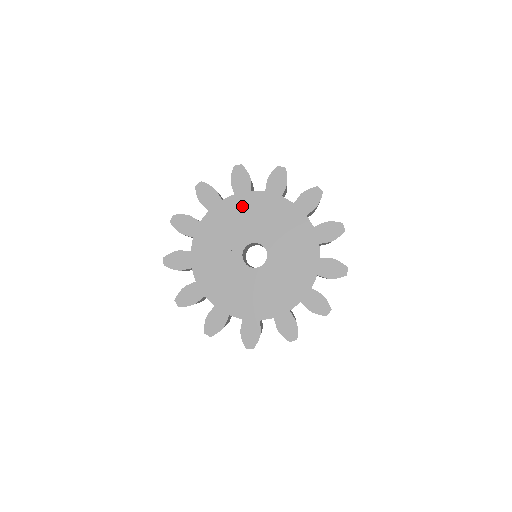
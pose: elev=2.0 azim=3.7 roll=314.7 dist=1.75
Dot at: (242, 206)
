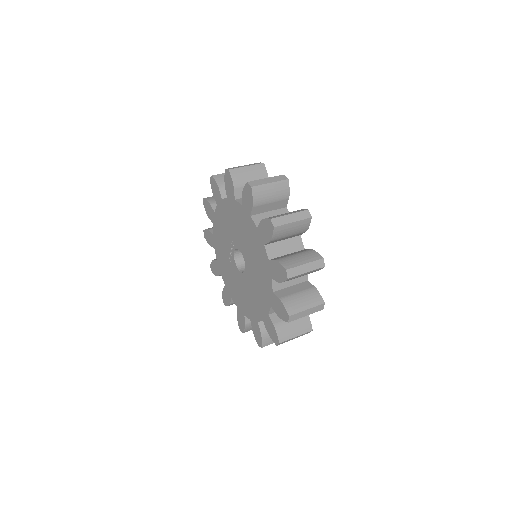
Dot at: (222, 215)
